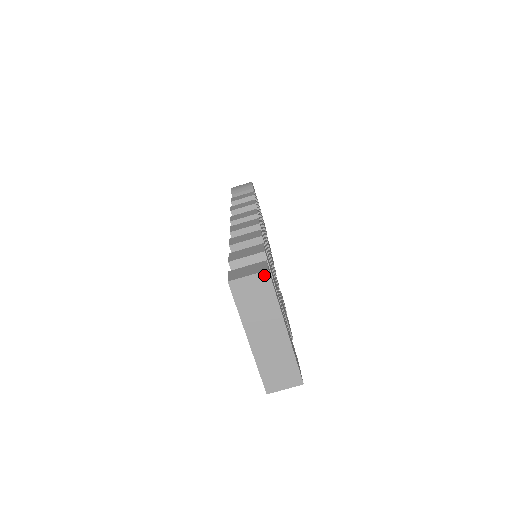
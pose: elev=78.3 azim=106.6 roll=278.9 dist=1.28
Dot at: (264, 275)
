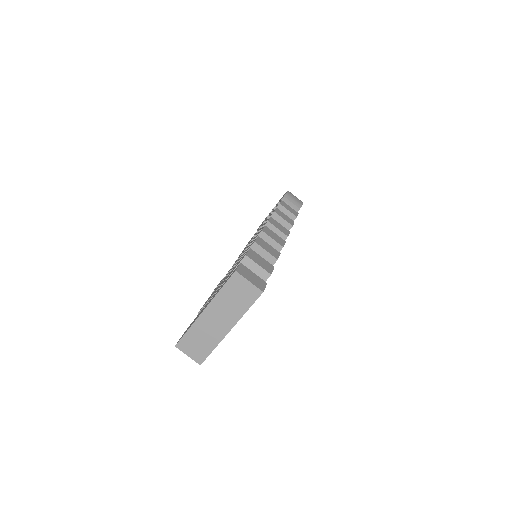
Dot at: (258, 291)
